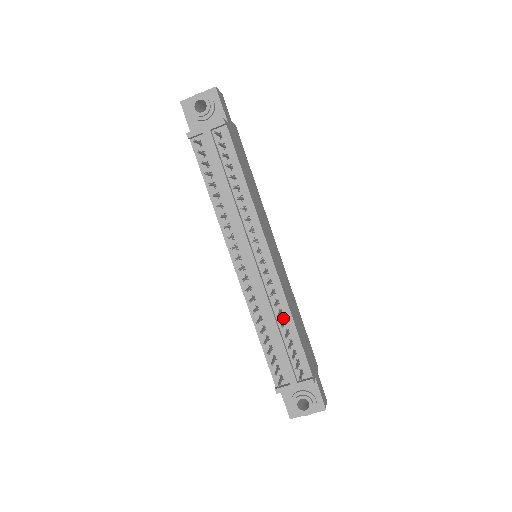
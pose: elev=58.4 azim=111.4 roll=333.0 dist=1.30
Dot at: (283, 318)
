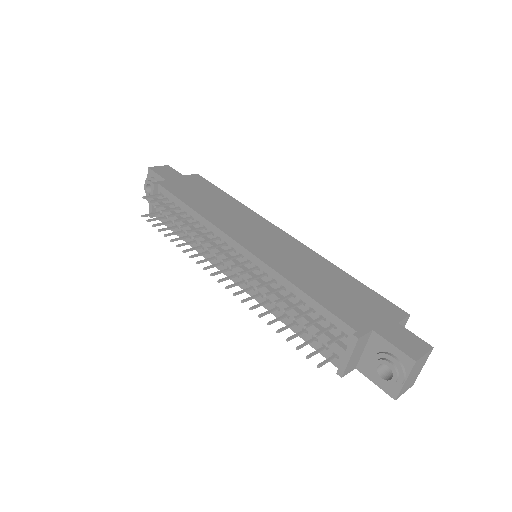
Dot at: (293, 292)
